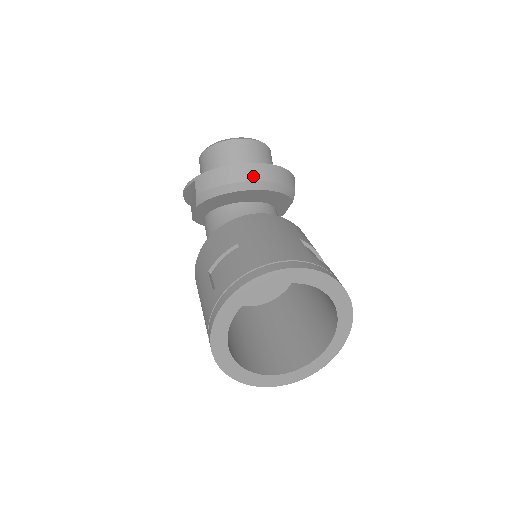
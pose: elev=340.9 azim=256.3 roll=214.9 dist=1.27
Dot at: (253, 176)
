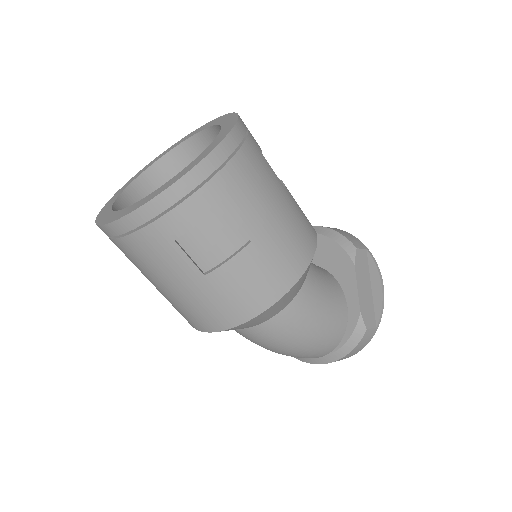
Dot at: occluded
